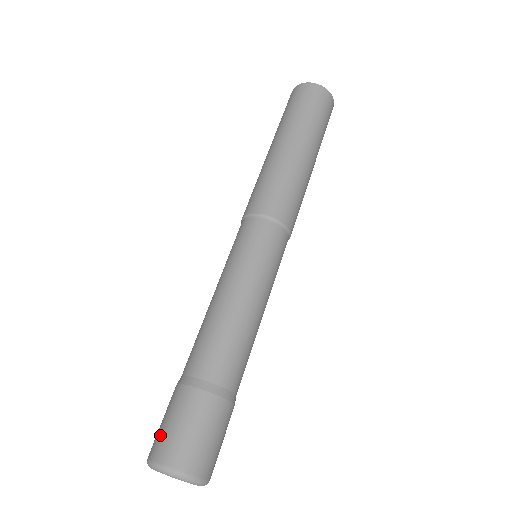
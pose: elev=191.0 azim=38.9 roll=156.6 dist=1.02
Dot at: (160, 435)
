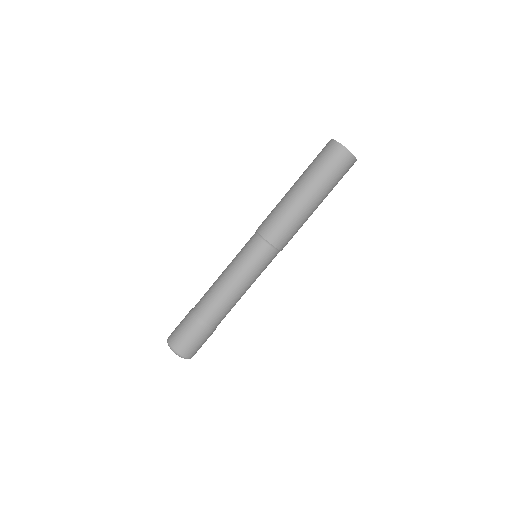
Dot at: (175, 333)
